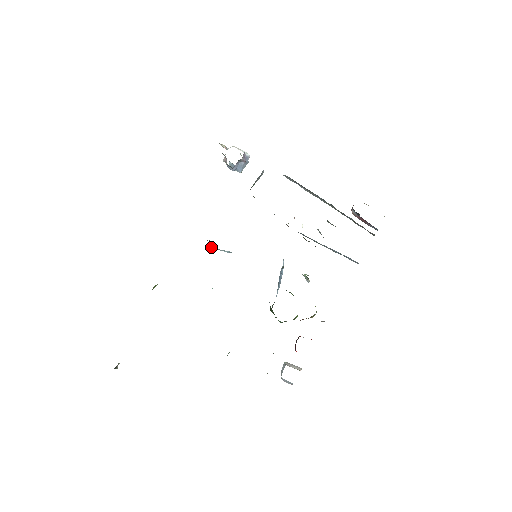
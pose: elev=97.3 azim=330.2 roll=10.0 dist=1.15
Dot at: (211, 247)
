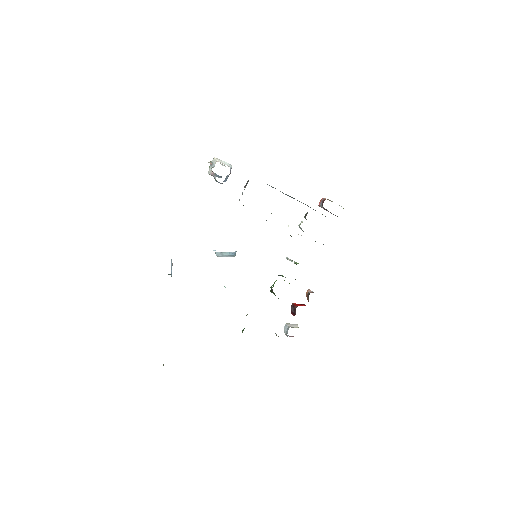
Dot at: occluded
